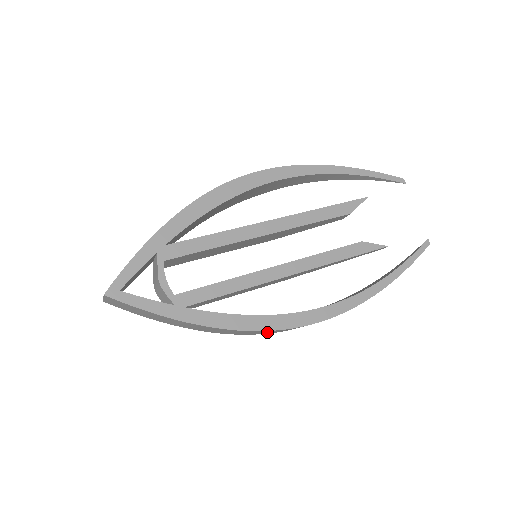
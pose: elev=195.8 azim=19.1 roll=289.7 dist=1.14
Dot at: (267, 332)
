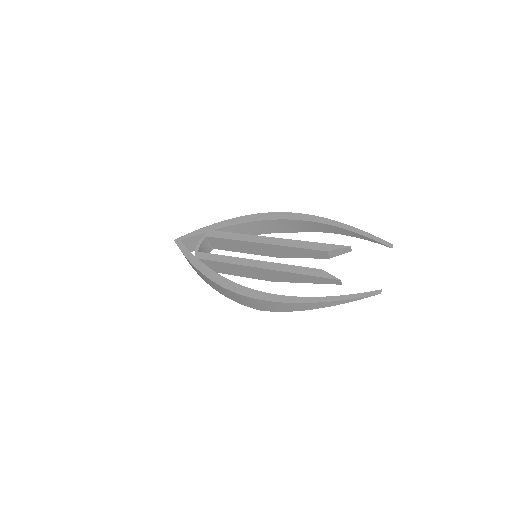
Dot at: (231, 295)
